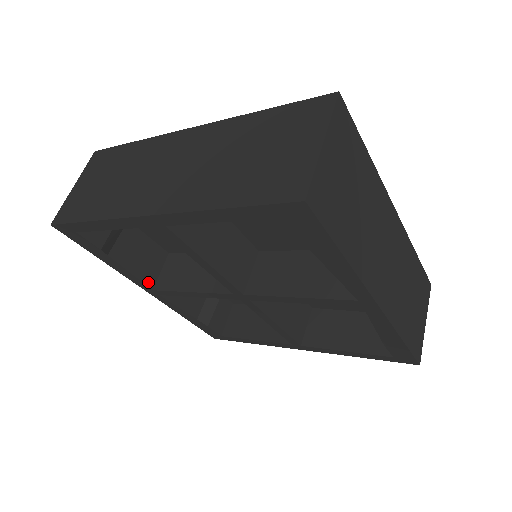
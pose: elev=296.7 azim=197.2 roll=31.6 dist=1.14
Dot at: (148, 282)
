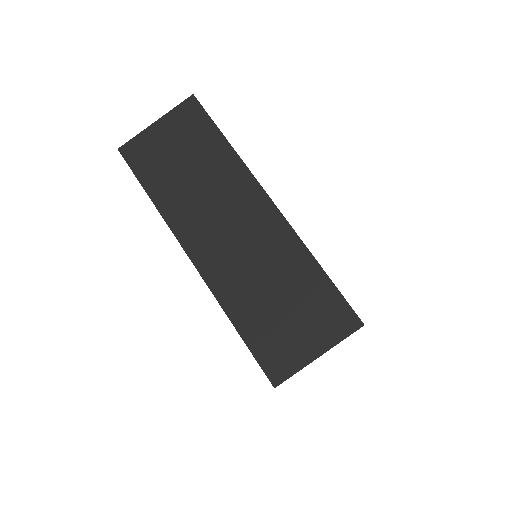
Dot at: occluded
